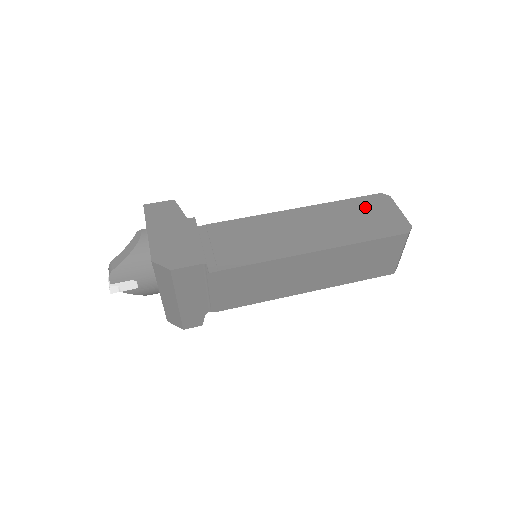
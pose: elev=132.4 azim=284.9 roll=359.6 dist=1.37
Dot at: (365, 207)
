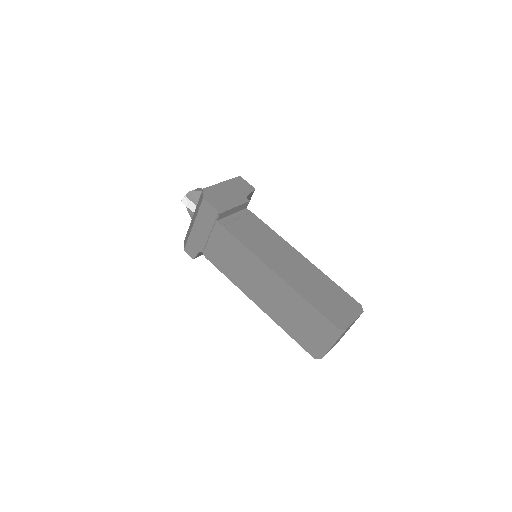
Dot at: (339, 297)
